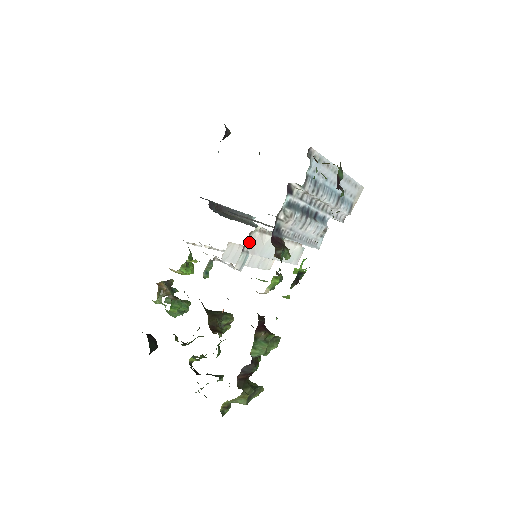
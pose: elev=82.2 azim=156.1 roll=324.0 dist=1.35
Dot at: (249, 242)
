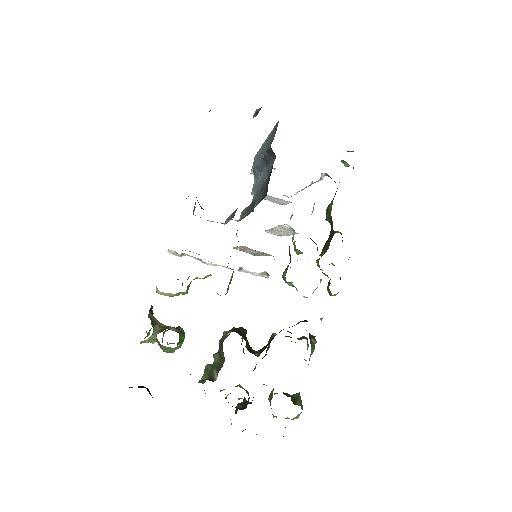
Dot at: occluded
